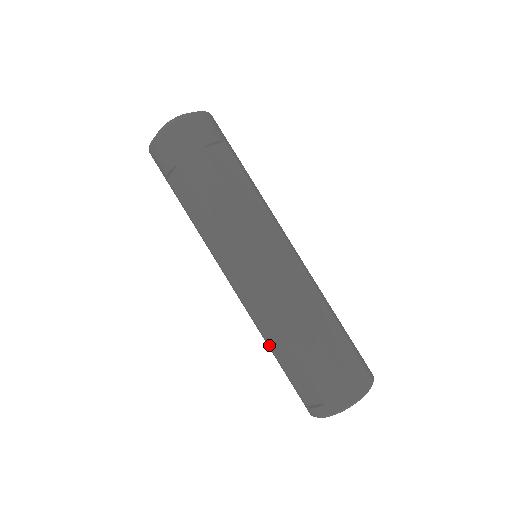
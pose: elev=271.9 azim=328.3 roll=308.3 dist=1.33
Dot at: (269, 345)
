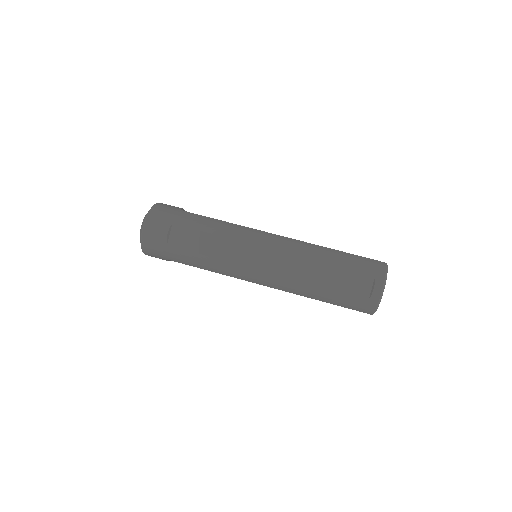
Dot at: (313, 284)
